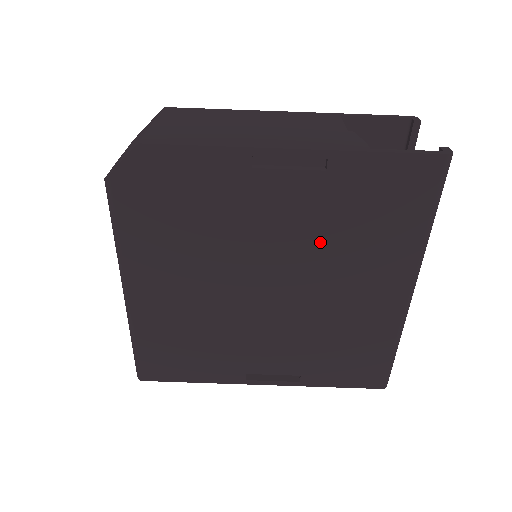
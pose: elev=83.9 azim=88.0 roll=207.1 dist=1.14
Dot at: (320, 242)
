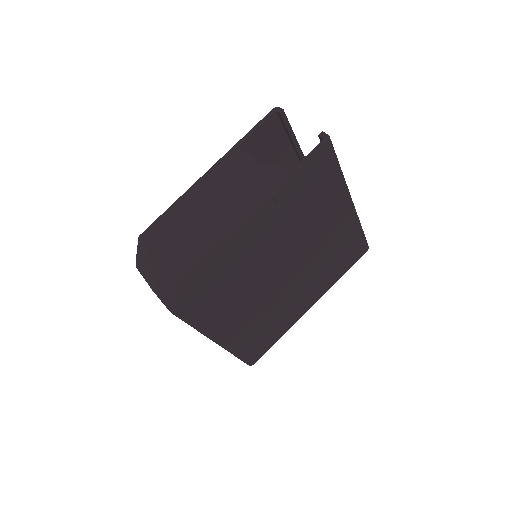
Dot at: (295, 230)
